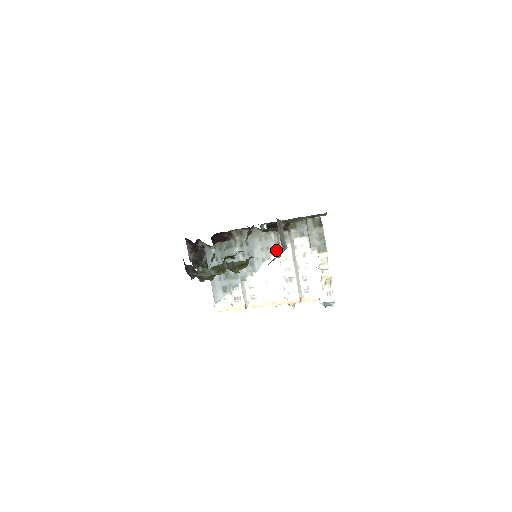
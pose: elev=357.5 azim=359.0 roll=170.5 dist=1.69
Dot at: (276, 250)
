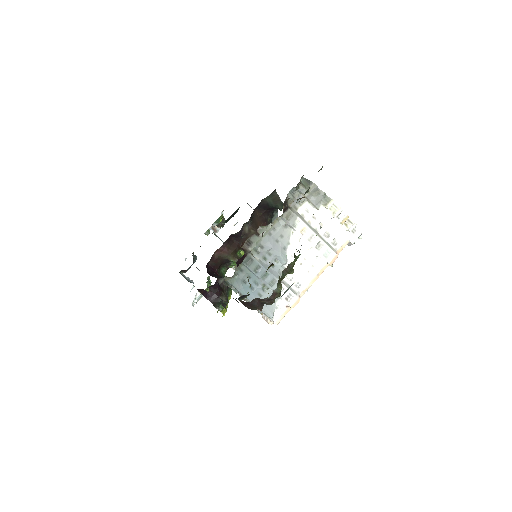
Dot at: (289, 232)
